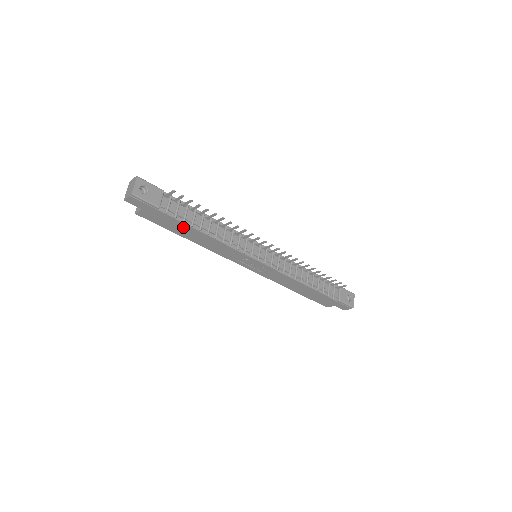
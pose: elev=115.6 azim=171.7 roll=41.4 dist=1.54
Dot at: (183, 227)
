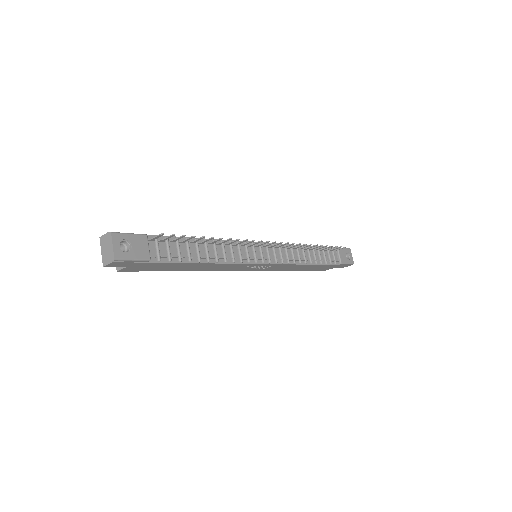
Dot at: (179, 265)
